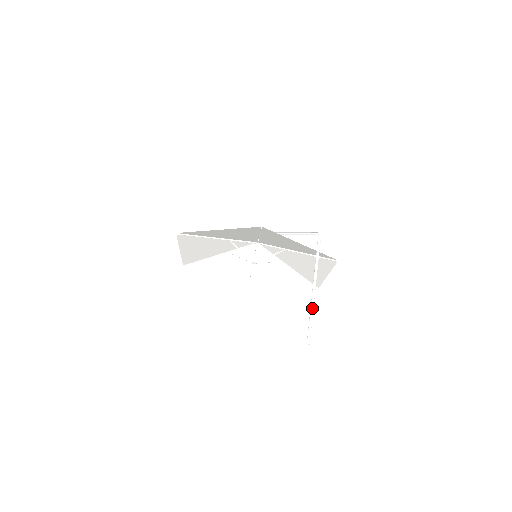
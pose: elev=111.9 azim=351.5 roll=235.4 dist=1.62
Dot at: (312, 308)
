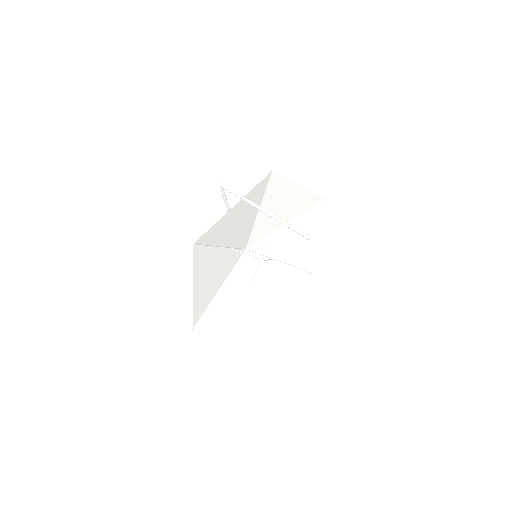
Dot at: (279, 220)
